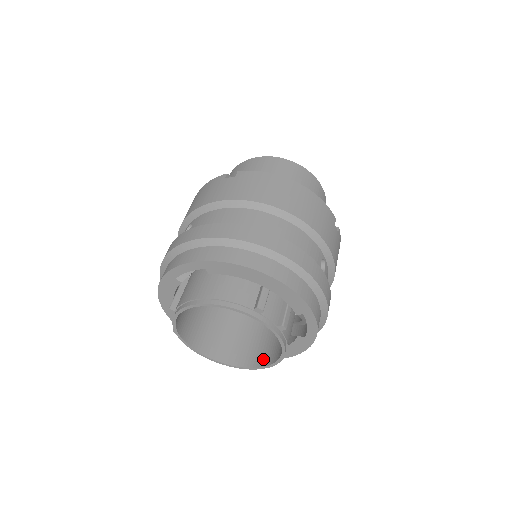
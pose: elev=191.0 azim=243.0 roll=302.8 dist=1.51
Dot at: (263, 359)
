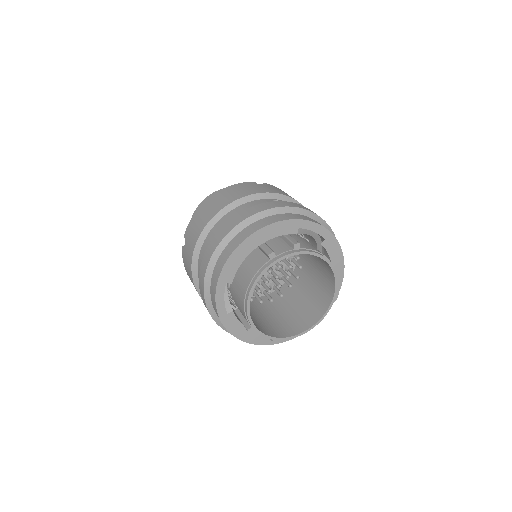
Dot at: (331, 283)
